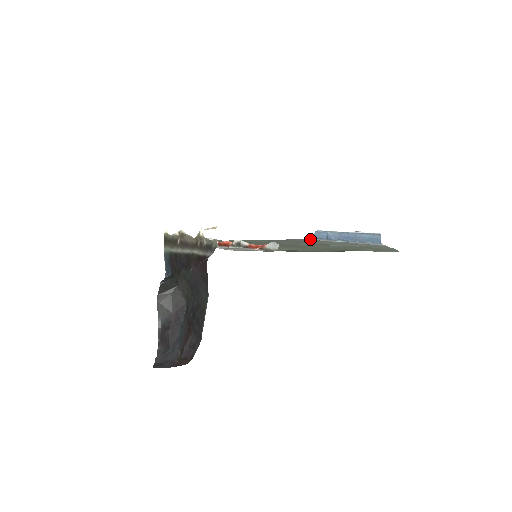
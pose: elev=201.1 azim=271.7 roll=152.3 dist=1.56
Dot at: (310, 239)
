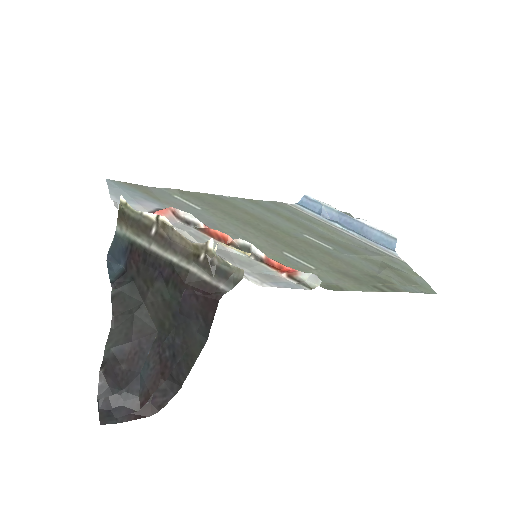
Dot at: (296, 206)
